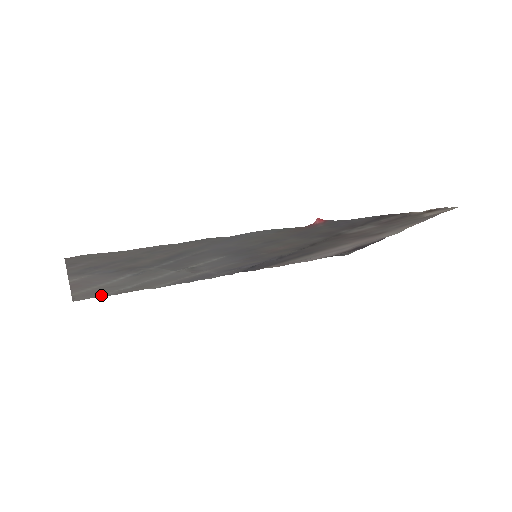
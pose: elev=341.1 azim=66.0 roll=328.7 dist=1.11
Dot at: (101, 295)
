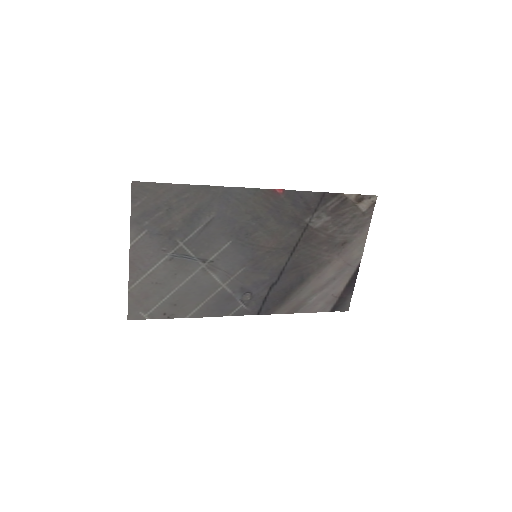
Dot at: (149, 311)
